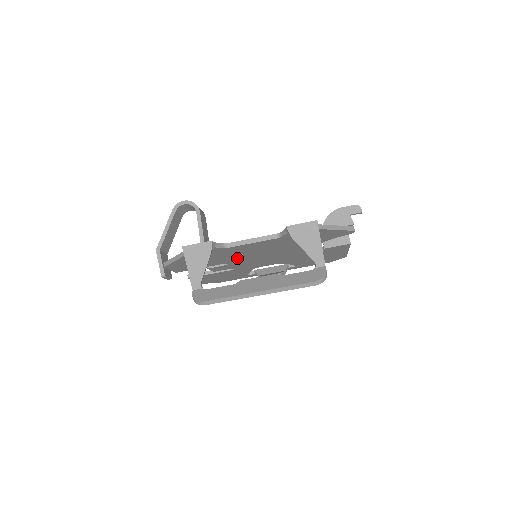
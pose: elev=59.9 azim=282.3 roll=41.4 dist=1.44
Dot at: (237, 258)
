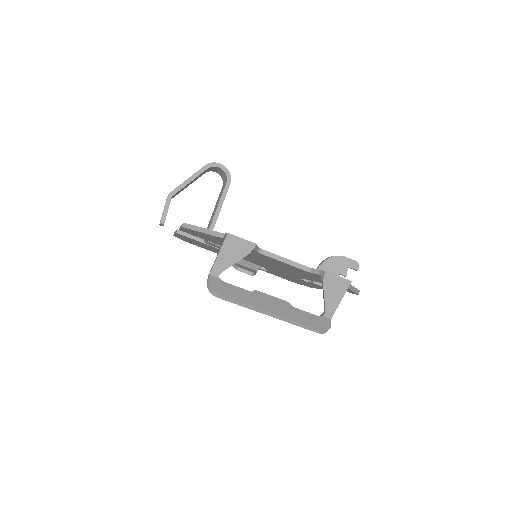
Dot at: occluded
